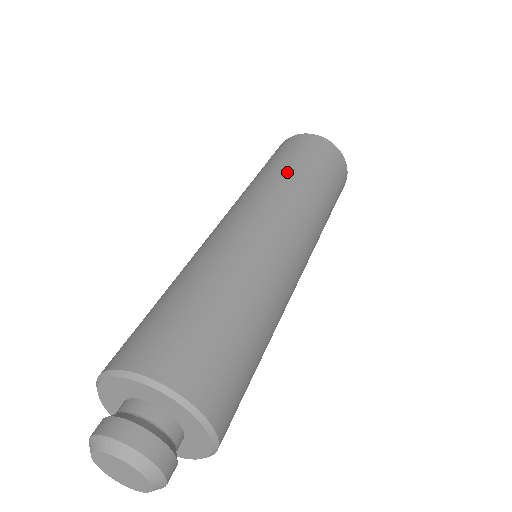
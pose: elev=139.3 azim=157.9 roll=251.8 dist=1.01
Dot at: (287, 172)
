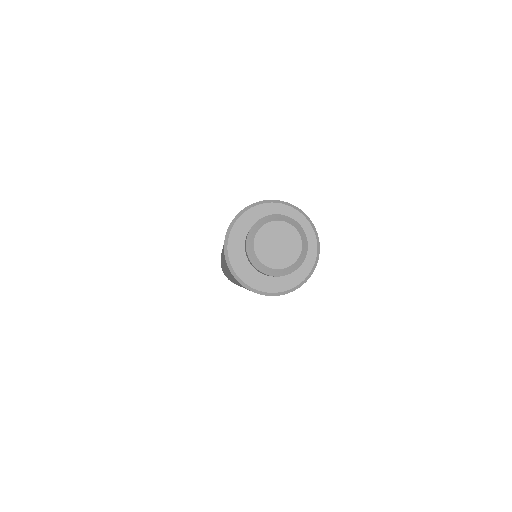
Dot at: occluded
